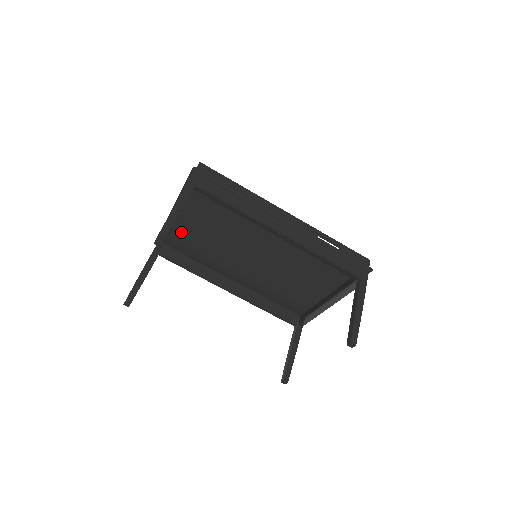
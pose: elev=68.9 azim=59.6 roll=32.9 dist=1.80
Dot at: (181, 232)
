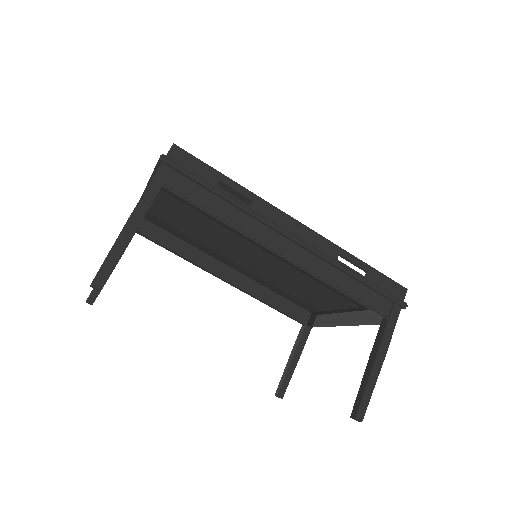
Dot at: (161, 213)
